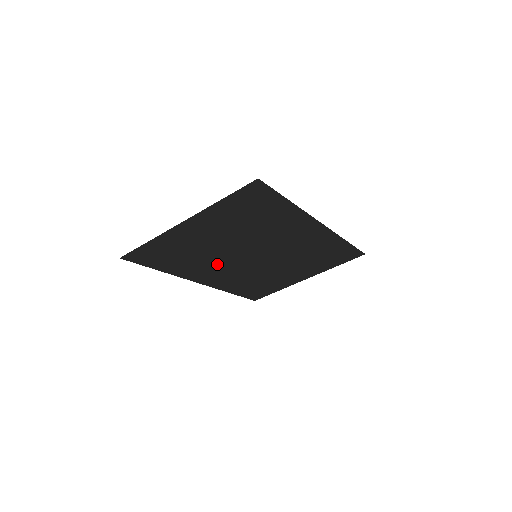
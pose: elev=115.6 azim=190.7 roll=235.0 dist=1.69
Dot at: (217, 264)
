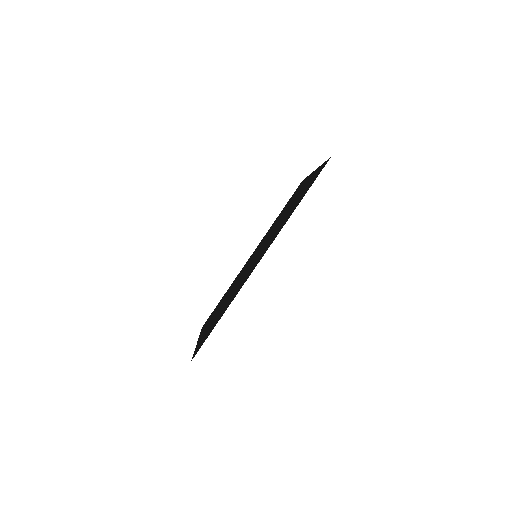
Dot at: (244, 269)
